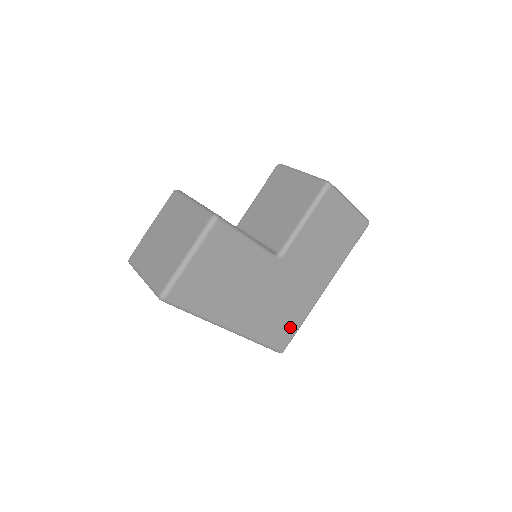
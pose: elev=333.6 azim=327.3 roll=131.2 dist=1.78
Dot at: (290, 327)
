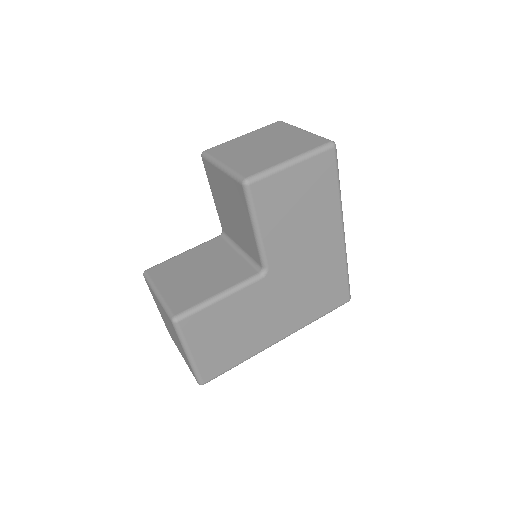
Dot at: (337, 285)
